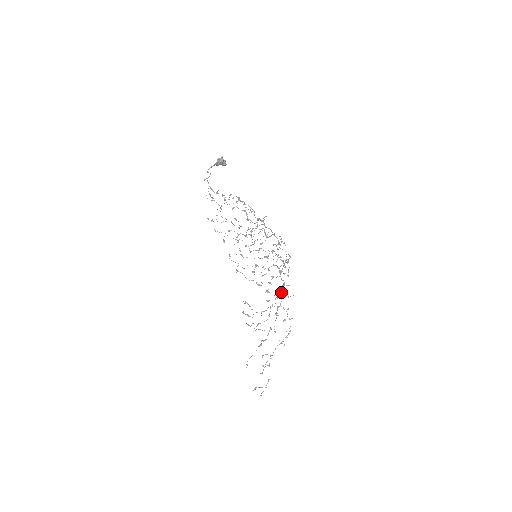
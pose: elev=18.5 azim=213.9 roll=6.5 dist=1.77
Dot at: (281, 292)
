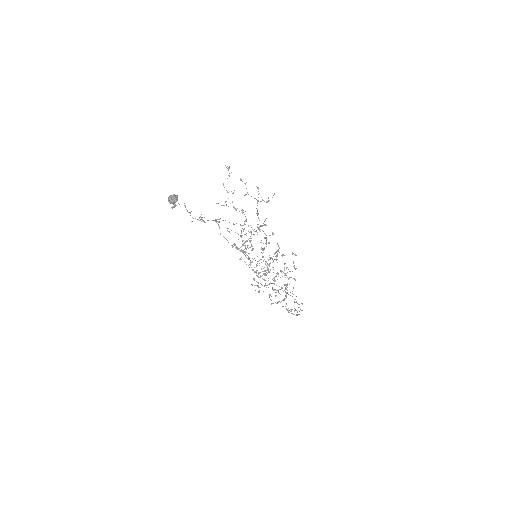
Dot at: occluded
